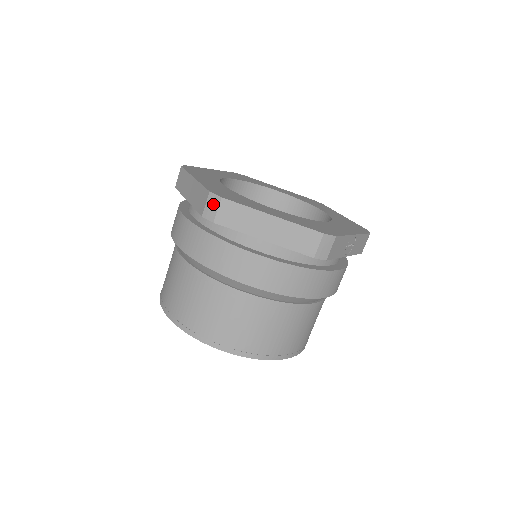
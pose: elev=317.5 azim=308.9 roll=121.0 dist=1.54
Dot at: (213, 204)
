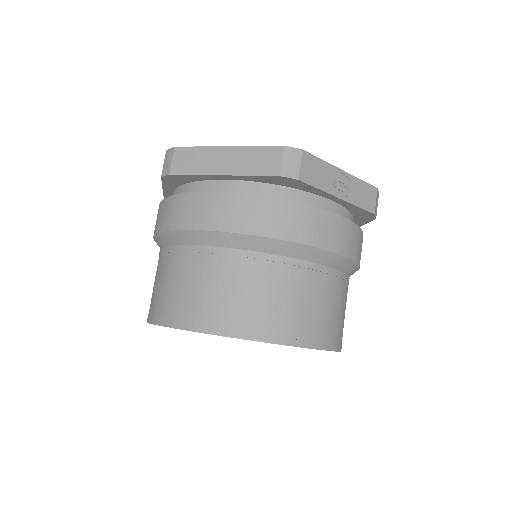
Dot at: (168, 158)
